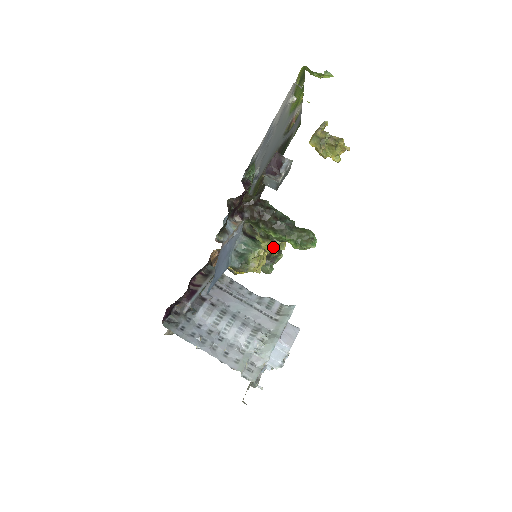
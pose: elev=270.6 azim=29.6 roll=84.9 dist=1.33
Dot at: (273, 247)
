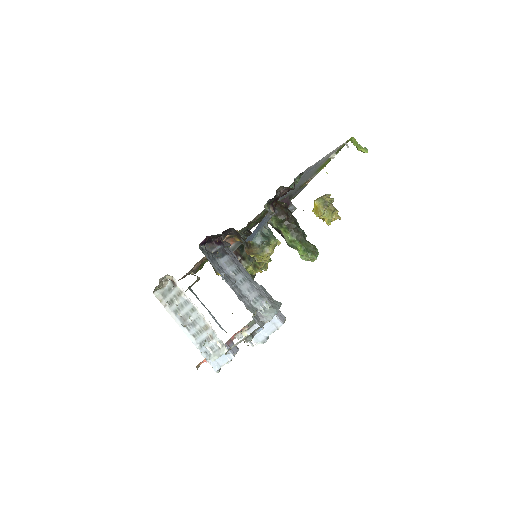
Dot at: (260, 263)
